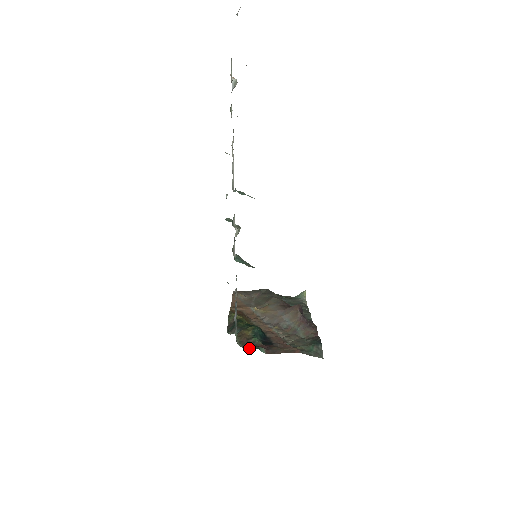
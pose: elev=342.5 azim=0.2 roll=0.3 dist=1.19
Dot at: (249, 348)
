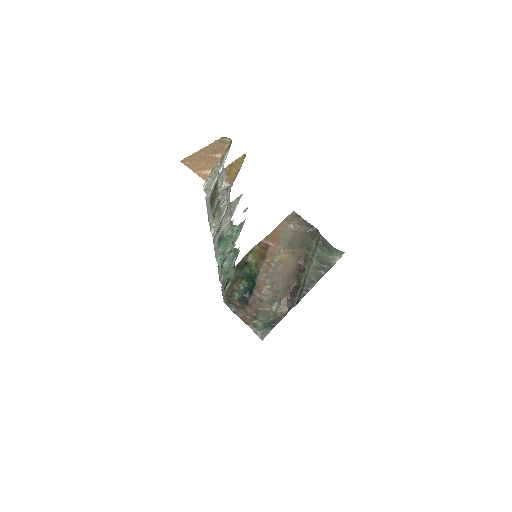
Dot at: (227, 299)
